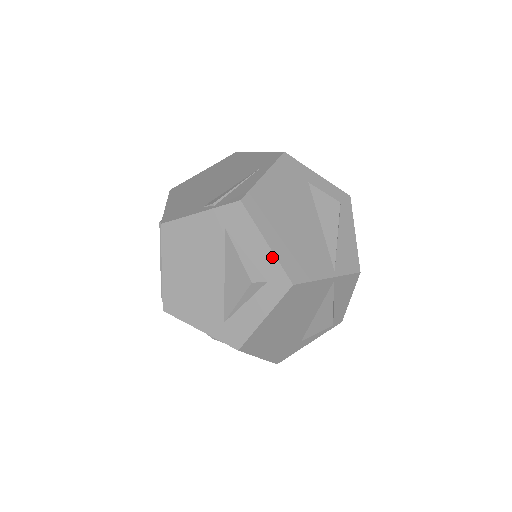
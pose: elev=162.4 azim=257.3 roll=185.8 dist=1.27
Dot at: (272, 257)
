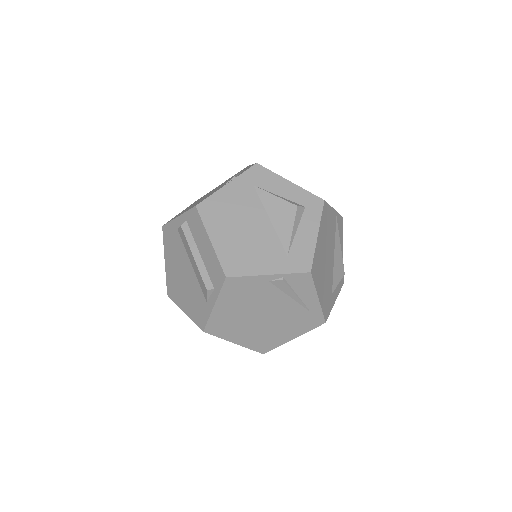
Dot at: (299, 189)
